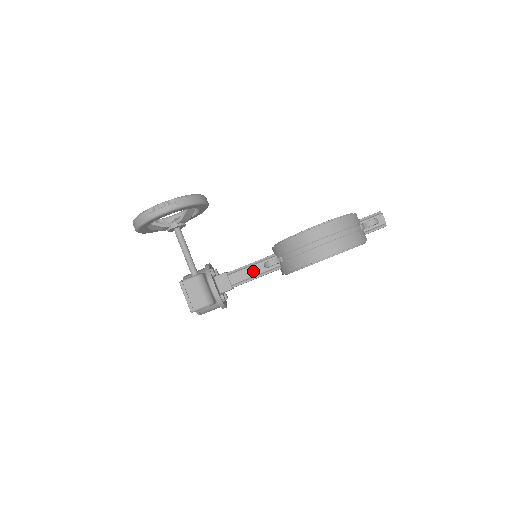
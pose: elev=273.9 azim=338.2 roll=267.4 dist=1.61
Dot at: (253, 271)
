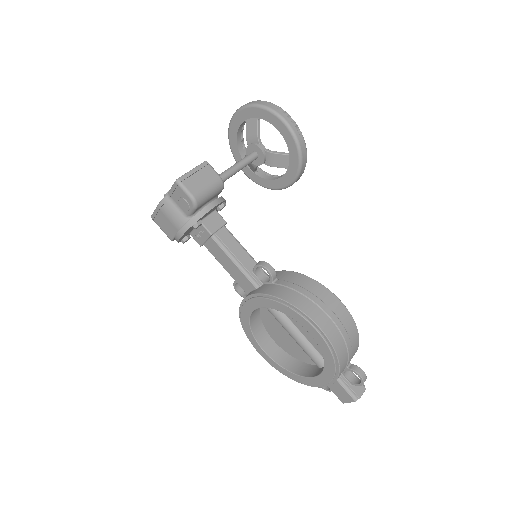
Dot at: (241, 255)
